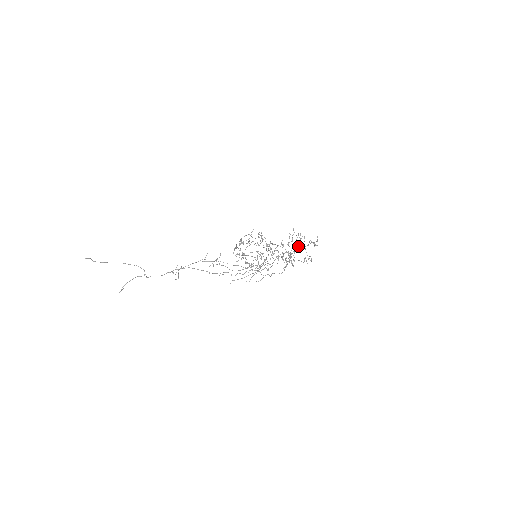
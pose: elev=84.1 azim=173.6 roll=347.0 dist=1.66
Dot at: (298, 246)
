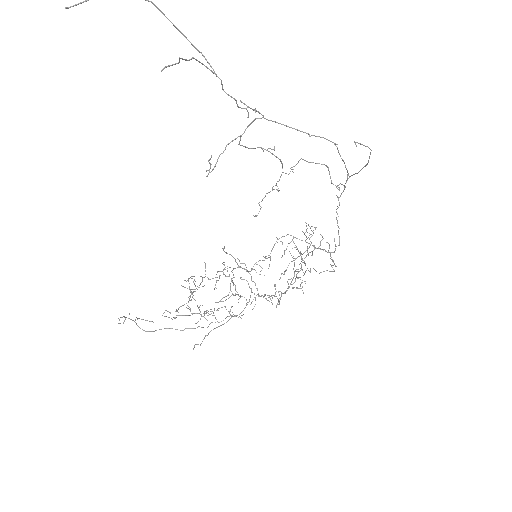
Dot at: (303, 260)
